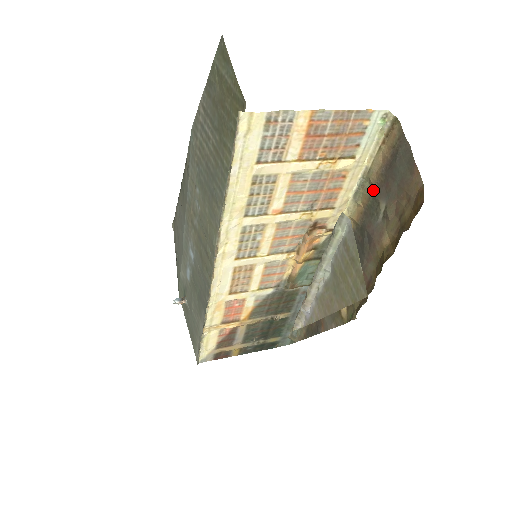
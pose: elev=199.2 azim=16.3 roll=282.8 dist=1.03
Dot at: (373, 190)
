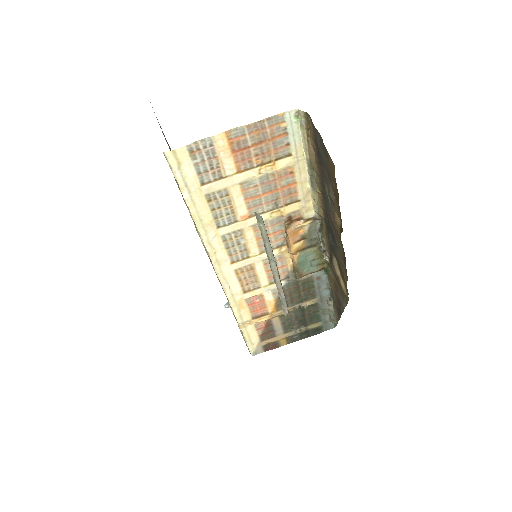
Dot at: (319, 178)
